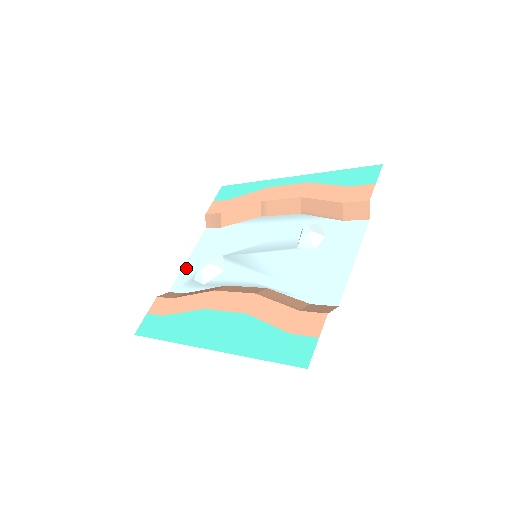
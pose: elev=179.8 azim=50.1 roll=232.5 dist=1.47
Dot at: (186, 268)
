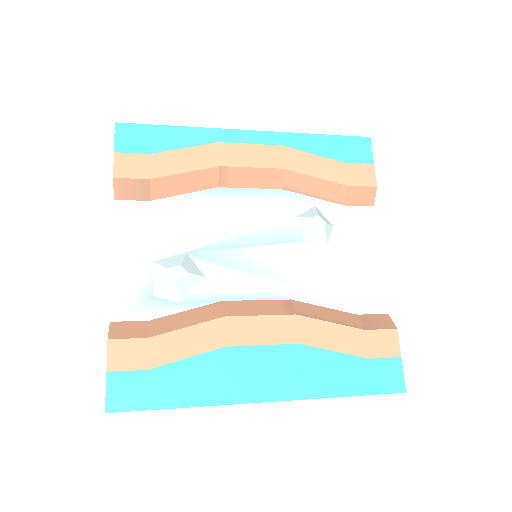
Dot at: (121, 276)
